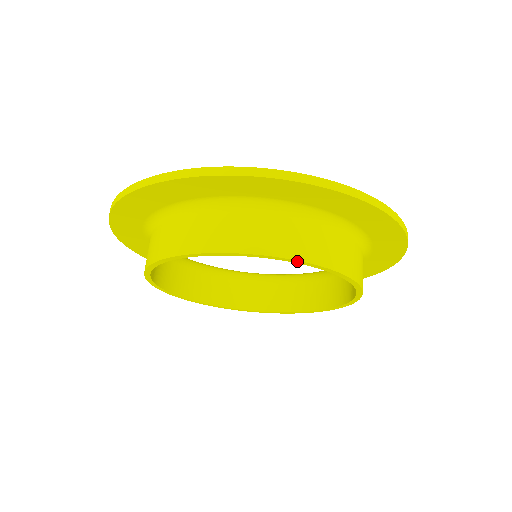
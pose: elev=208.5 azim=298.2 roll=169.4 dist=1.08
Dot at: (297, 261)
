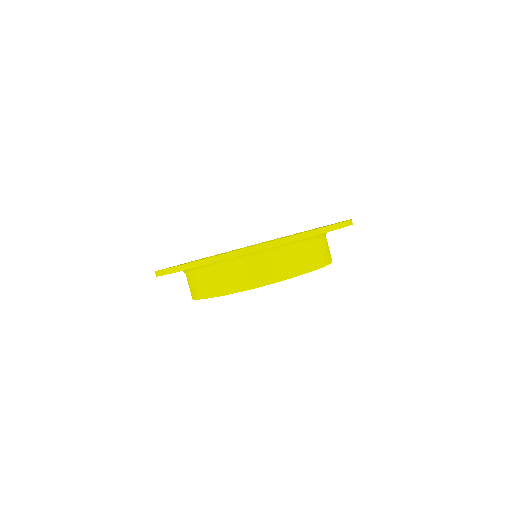
Dot at: (223, 295)
